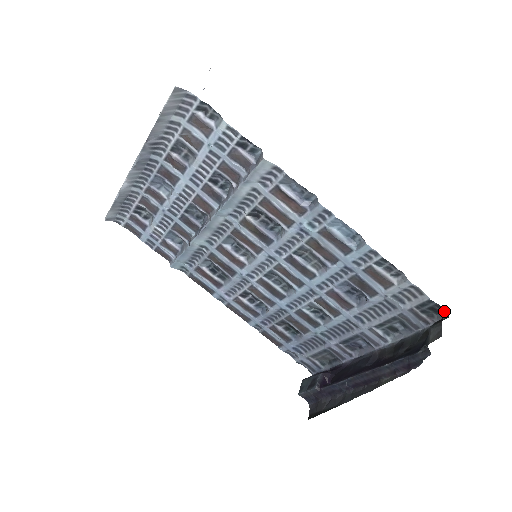
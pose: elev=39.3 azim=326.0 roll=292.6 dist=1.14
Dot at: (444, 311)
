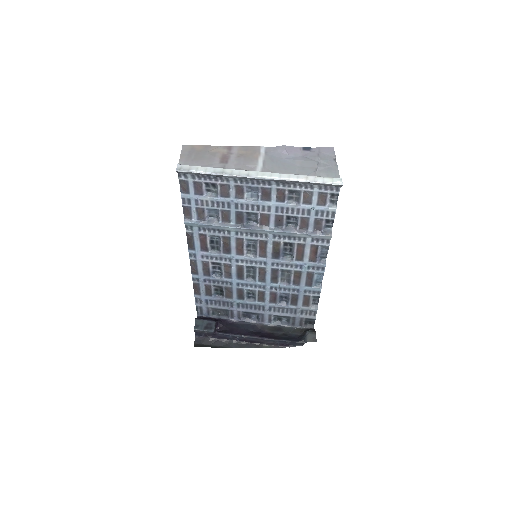
Dot at: (313, 324)
